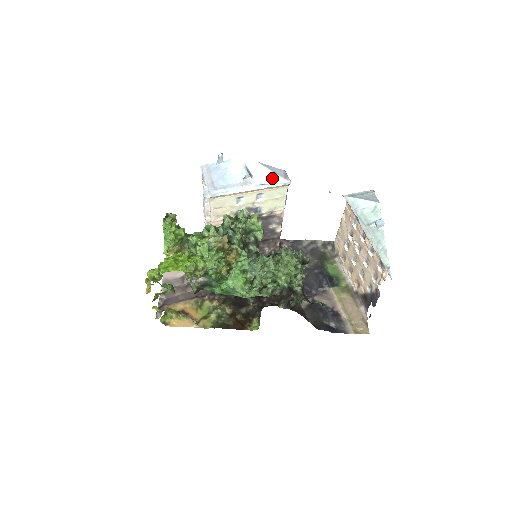
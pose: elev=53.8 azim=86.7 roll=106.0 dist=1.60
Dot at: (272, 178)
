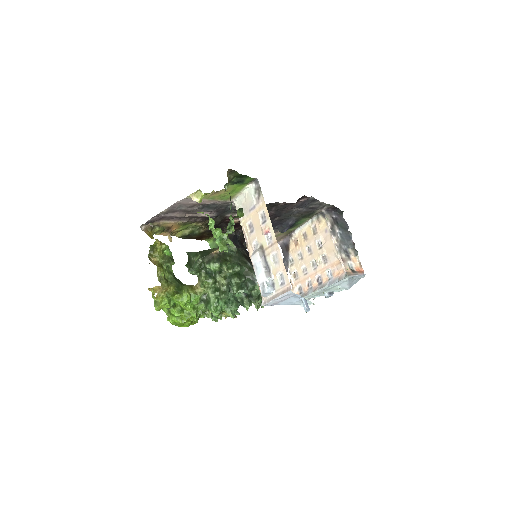
Dot at: occluded
